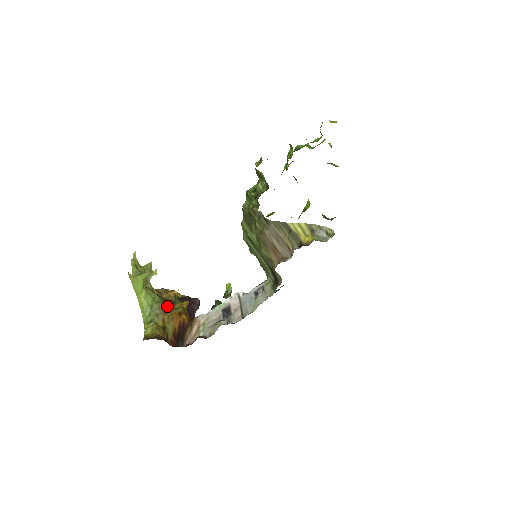
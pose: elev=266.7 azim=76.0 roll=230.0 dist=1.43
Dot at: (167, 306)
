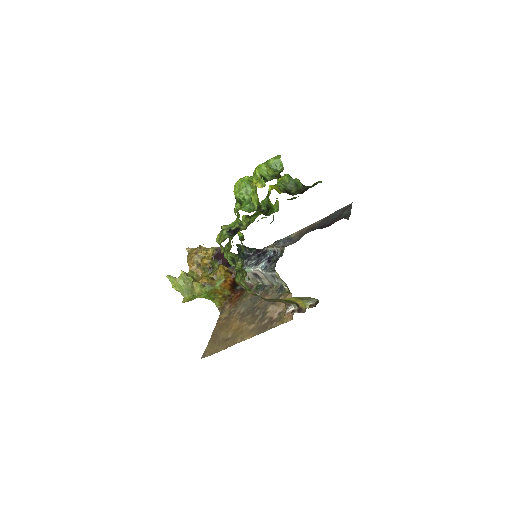
Dot at: (215, 286)
